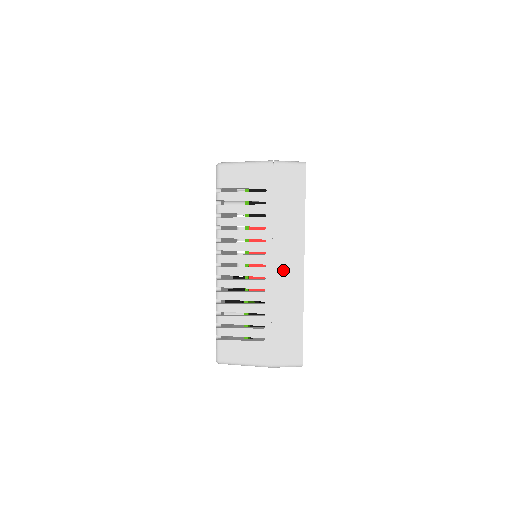
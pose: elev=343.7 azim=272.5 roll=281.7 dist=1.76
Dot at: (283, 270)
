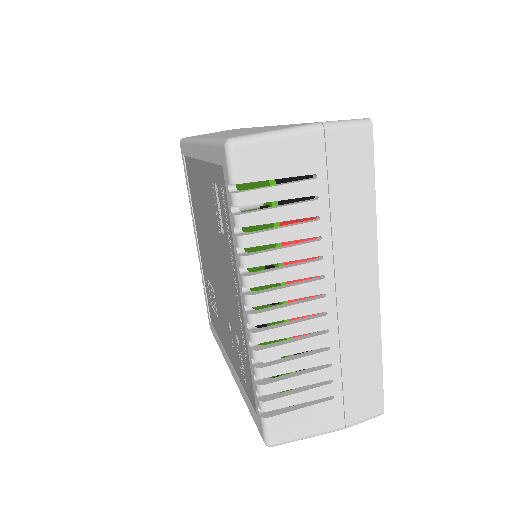
Dot at: (351, 295)
